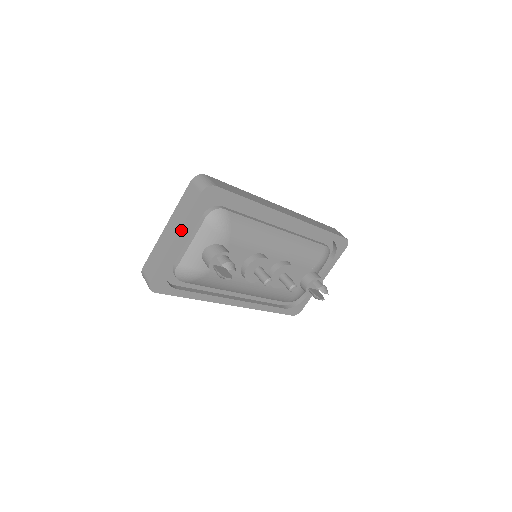
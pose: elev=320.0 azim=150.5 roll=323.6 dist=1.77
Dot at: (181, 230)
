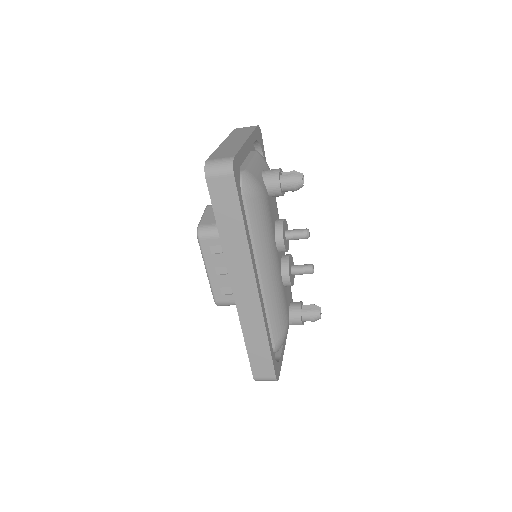
Dot at: (249, 138)
